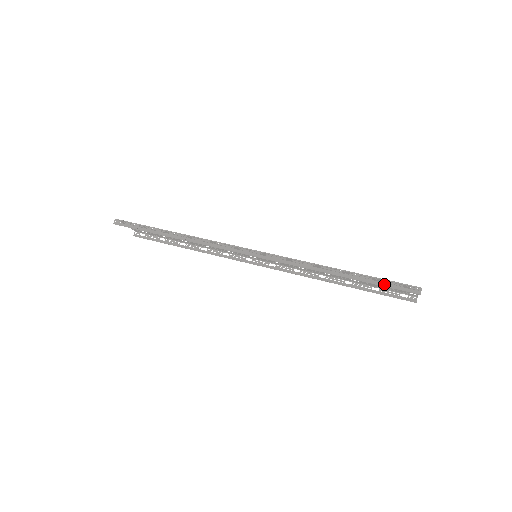
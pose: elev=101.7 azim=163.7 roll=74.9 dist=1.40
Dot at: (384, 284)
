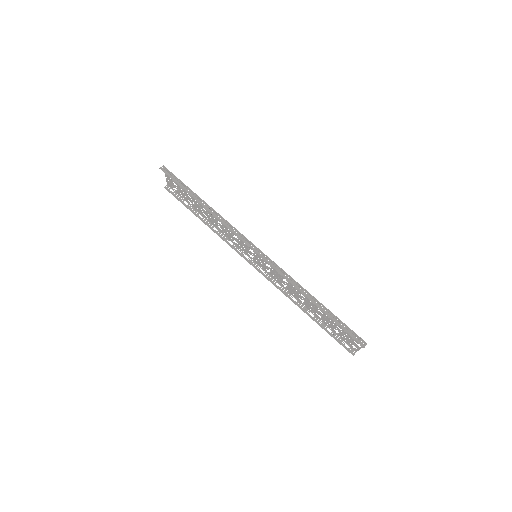
Dot at: (342, 326)
